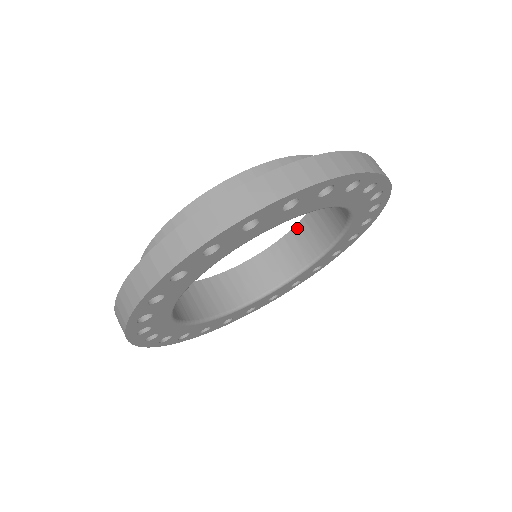
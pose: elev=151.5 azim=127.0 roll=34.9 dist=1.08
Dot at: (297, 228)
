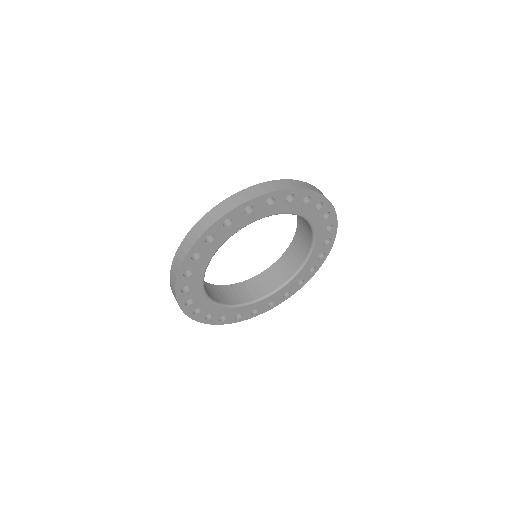
Dot at: (276, 263)
